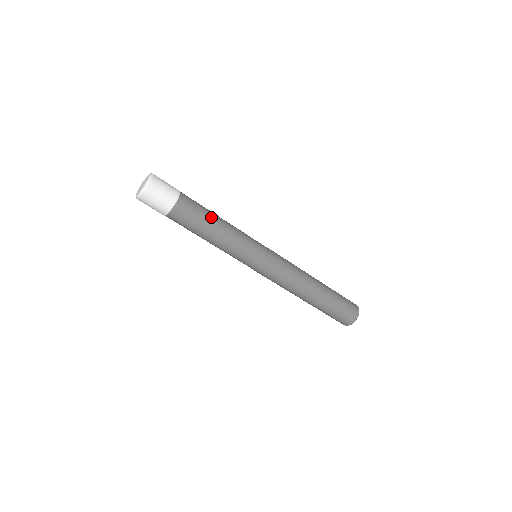
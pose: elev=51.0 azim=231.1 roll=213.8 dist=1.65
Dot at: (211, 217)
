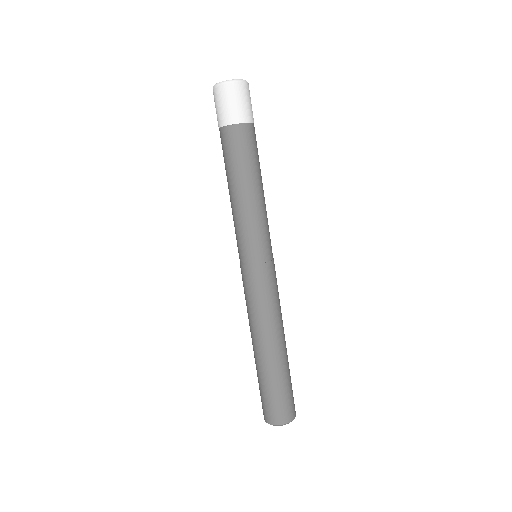
Dot at: (258, 172)
